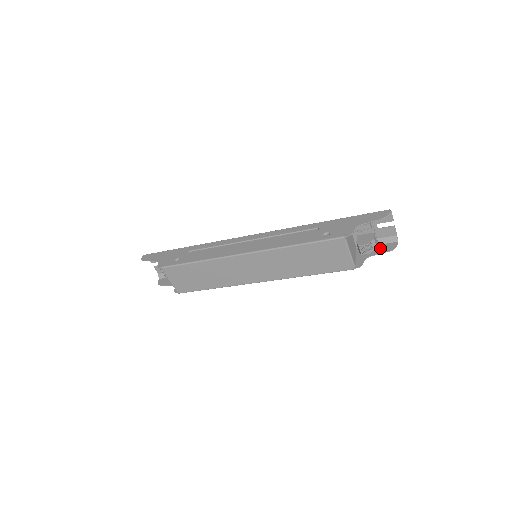
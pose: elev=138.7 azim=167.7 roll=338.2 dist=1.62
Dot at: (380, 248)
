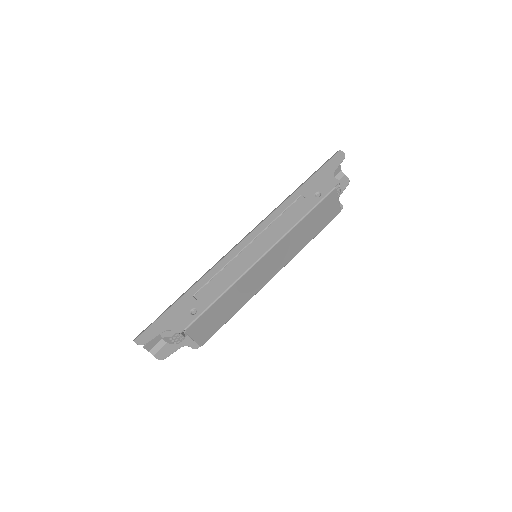
Dot at: occluded
